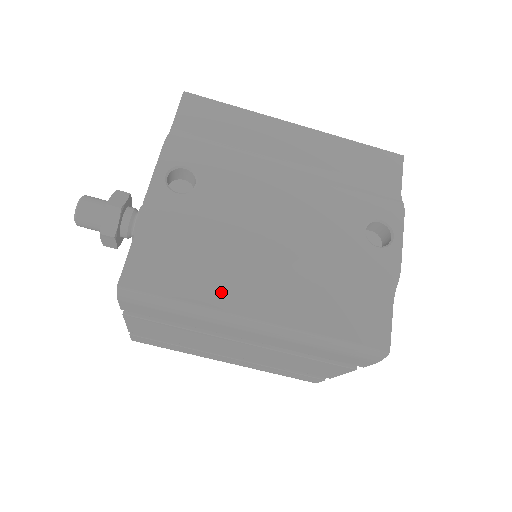
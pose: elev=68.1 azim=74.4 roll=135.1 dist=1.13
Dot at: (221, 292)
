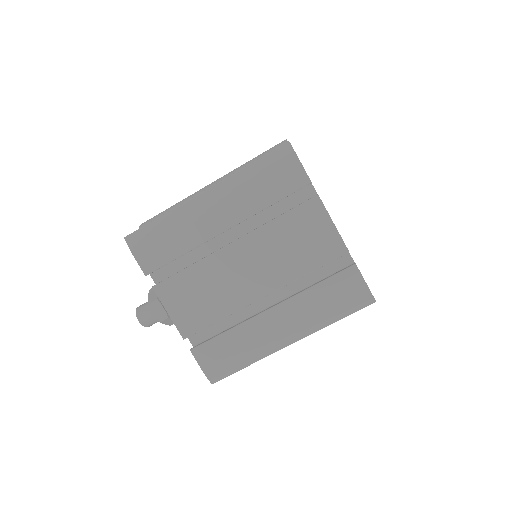
Dot at: occluded
